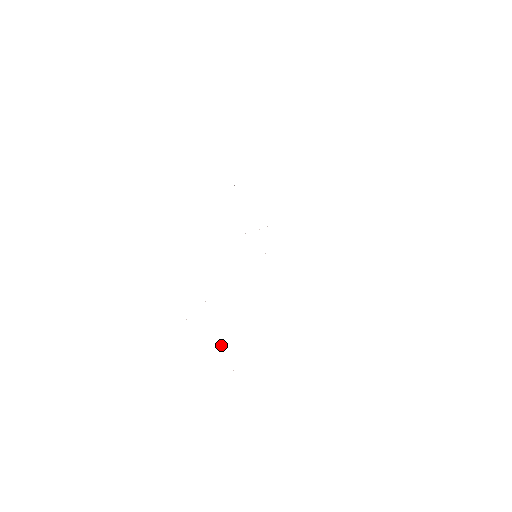
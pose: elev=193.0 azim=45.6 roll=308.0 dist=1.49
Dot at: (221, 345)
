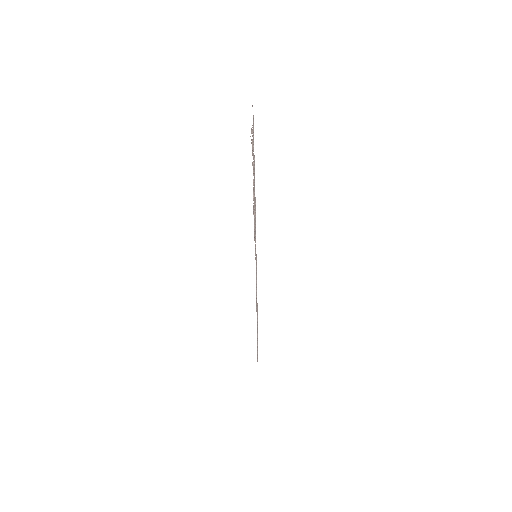
Dot at: occluded
